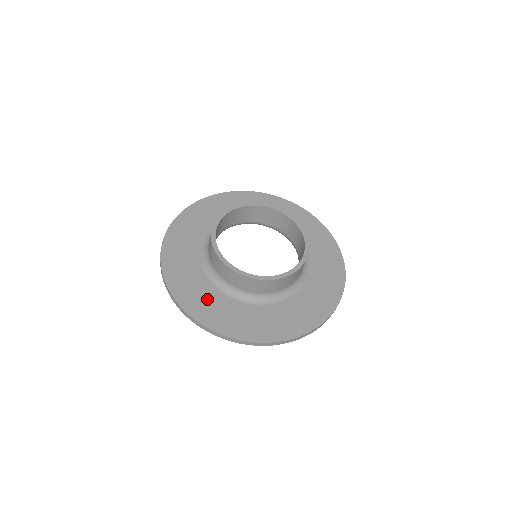
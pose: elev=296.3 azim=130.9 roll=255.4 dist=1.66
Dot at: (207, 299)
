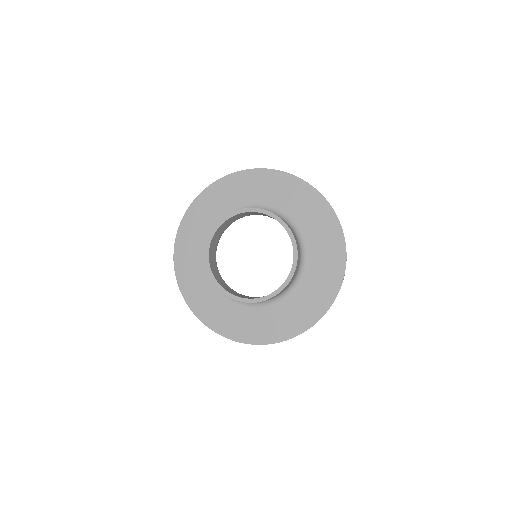
Dot at: (194, 261)
